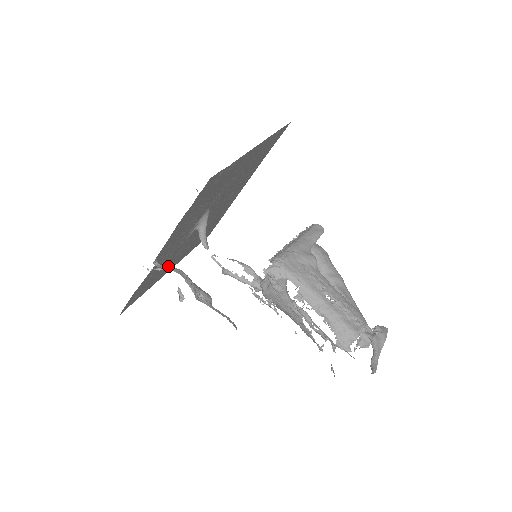
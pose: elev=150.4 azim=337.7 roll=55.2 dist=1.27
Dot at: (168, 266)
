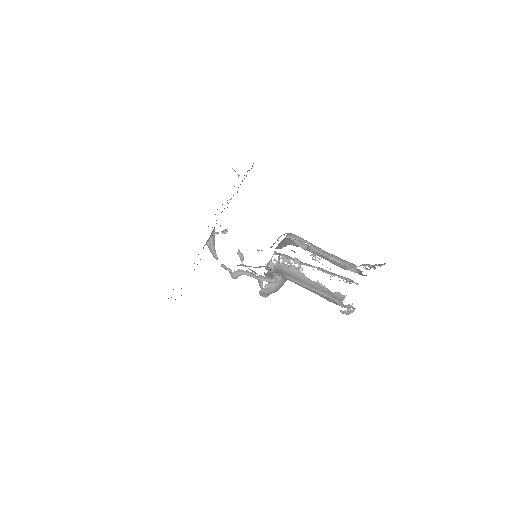
Dot at: occluded
